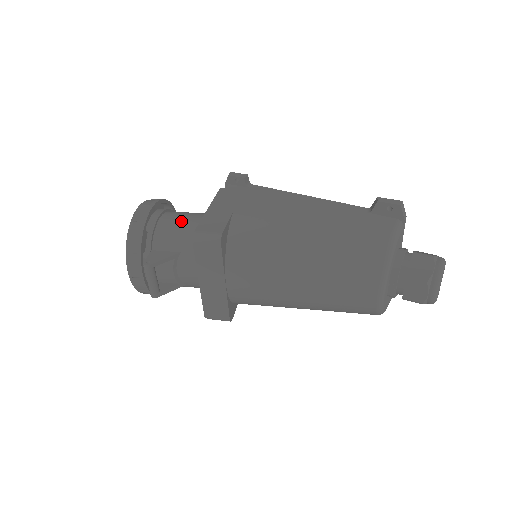
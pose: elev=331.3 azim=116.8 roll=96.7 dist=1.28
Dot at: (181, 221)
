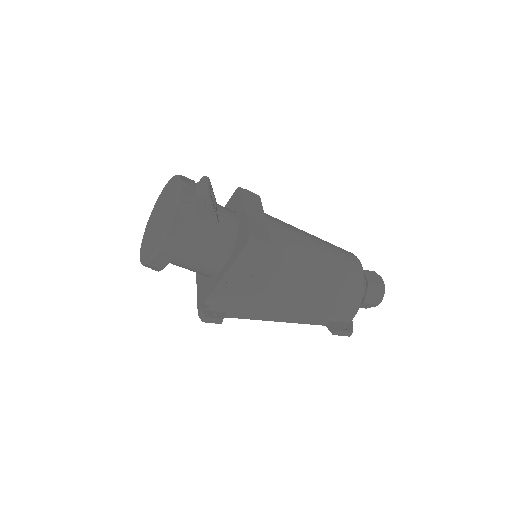
Dot at: occluded
